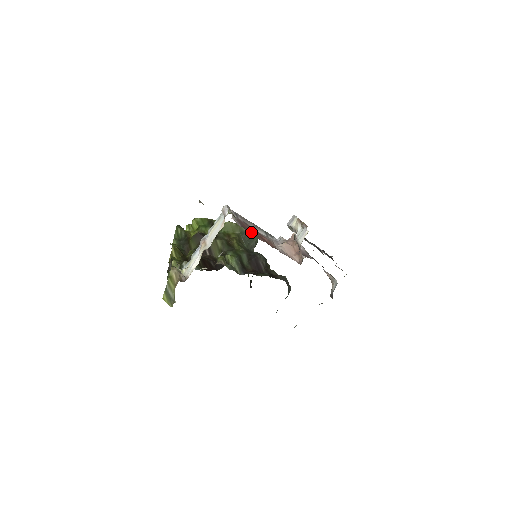
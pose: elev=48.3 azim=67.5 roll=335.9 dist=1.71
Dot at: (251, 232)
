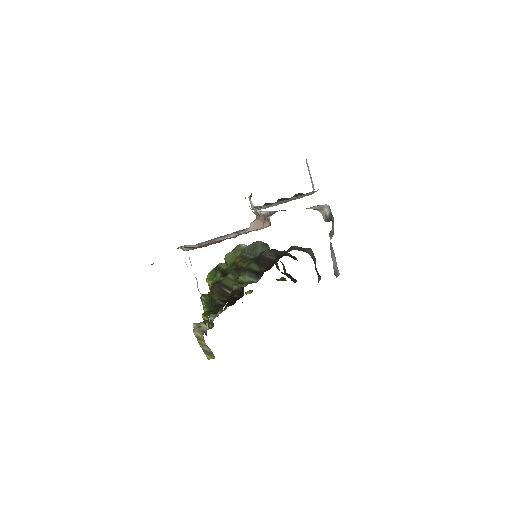
Dot at: occluded
